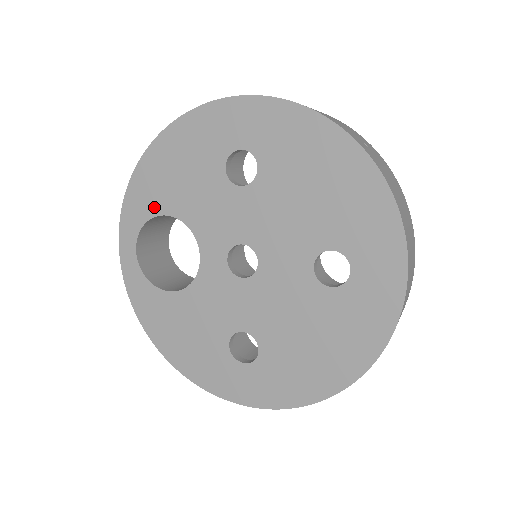
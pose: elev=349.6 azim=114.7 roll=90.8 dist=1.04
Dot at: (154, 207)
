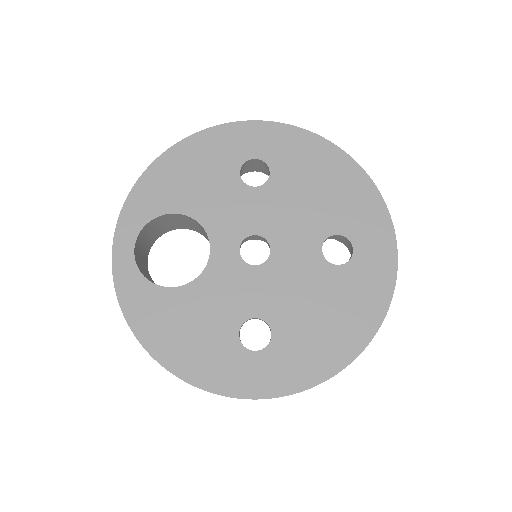
Dot at: (162, 206)
